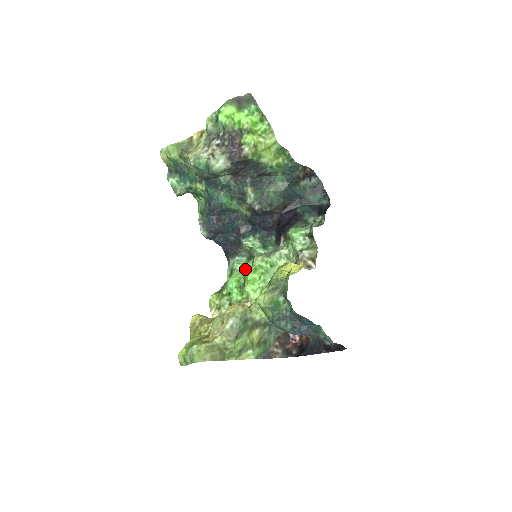
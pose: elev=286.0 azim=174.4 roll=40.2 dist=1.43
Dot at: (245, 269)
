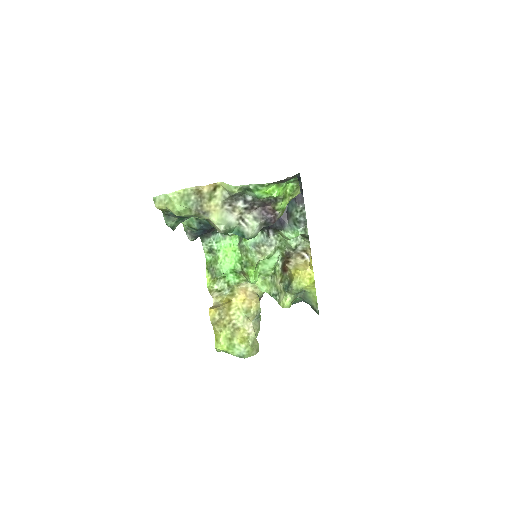
Dot at: (228, 250)
